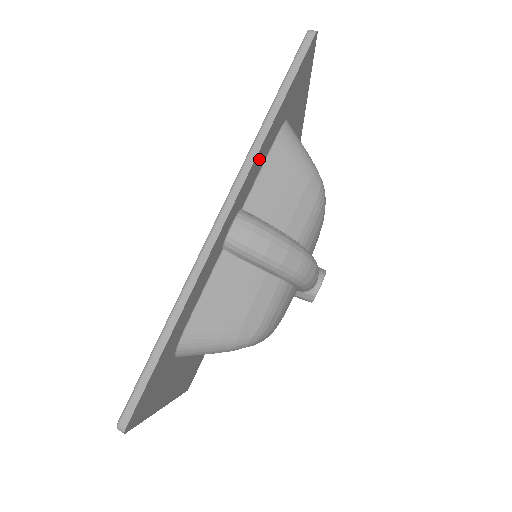
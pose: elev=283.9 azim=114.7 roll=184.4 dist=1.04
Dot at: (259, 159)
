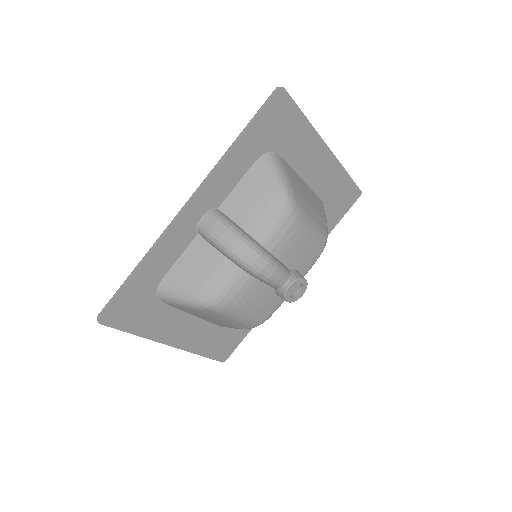
Dot at: (226, 174)
